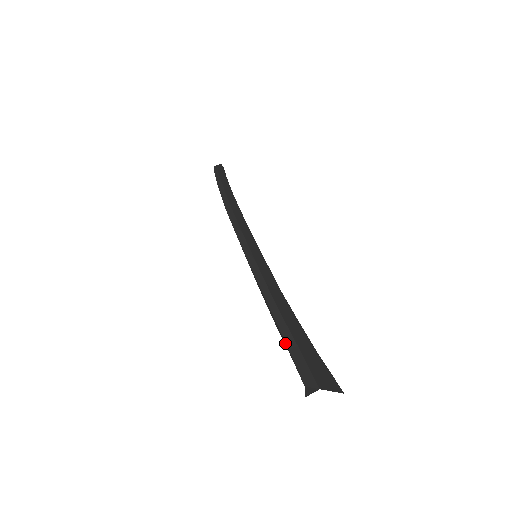
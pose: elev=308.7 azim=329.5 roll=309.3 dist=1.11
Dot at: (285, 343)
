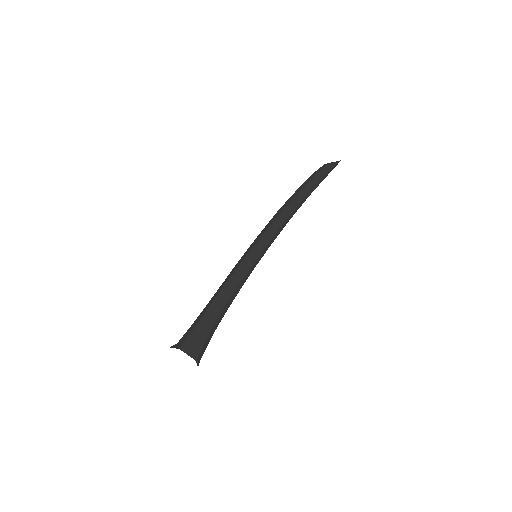
Dot at: (200, 317)
